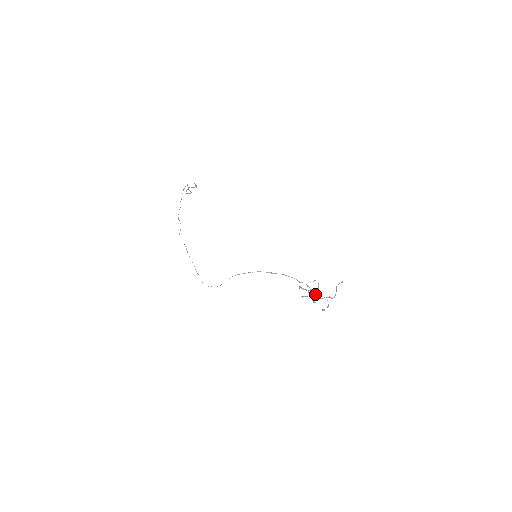
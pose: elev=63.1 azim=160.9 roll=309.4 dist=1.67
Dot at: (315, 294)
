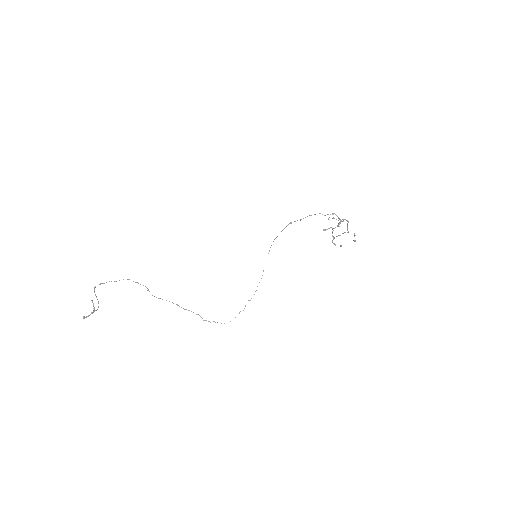
Dot at: occluded
